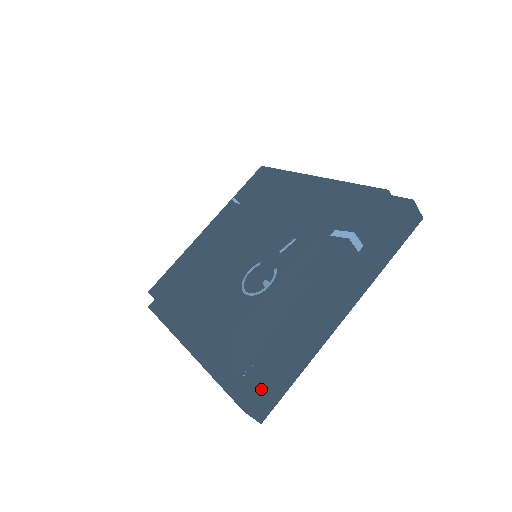
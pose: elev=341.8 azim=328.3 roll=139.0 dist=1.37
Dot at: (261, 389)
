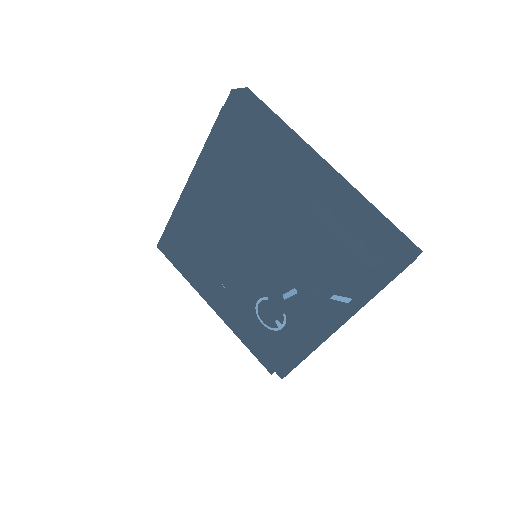
Dot at: occluded
